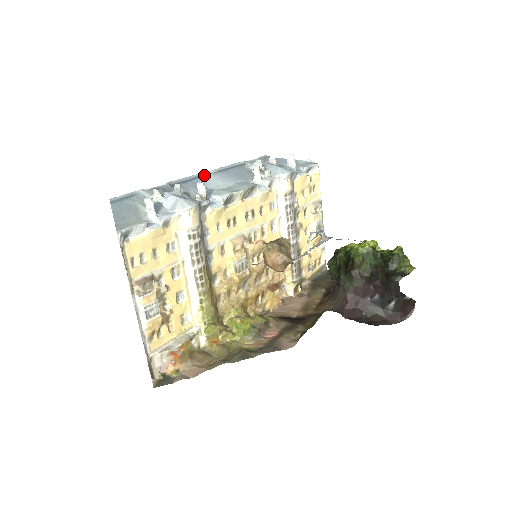
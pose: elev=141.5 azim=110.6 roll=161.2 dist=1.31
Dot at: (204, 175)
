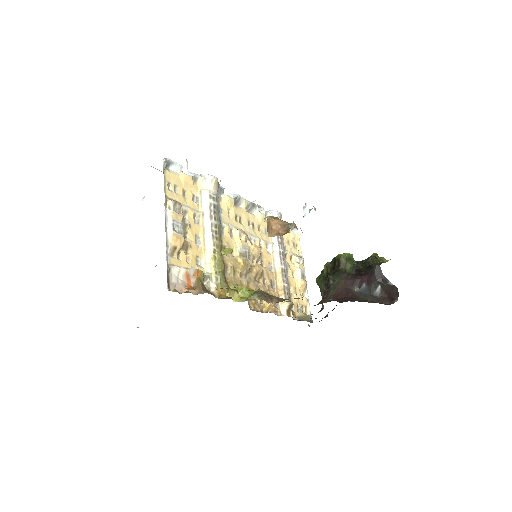
Dot at: occluded
